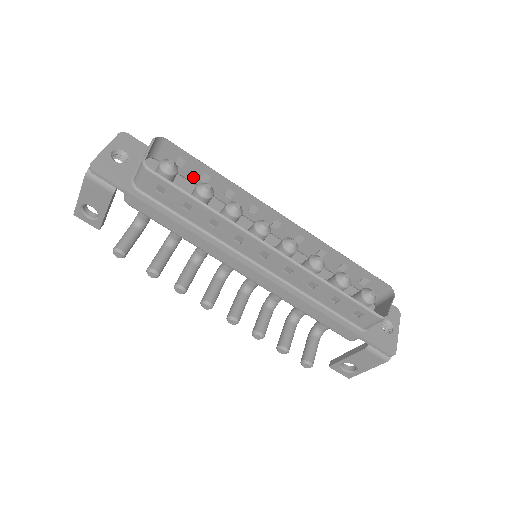
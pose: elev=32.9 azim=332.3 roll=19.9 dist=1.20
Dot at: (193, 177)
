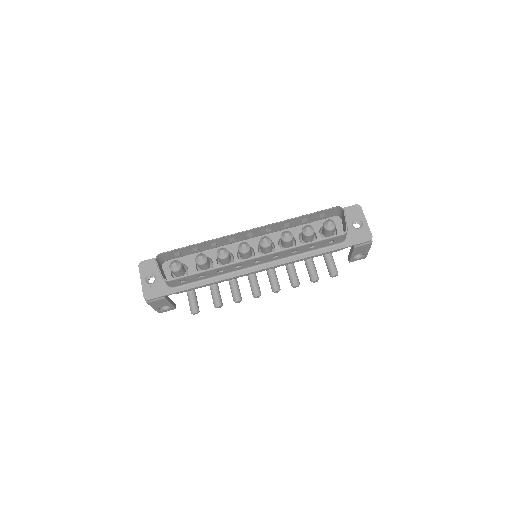
Dot at: (190, 253)
